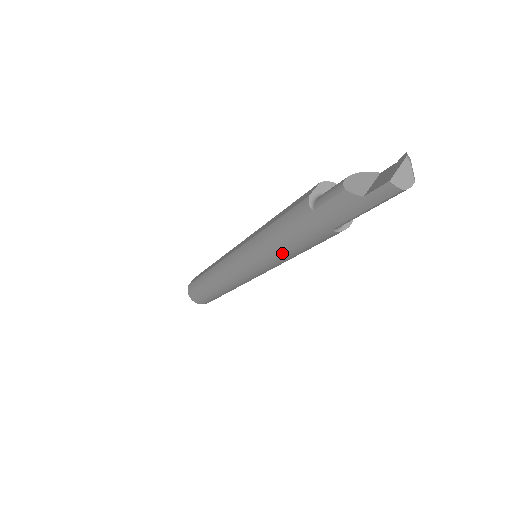
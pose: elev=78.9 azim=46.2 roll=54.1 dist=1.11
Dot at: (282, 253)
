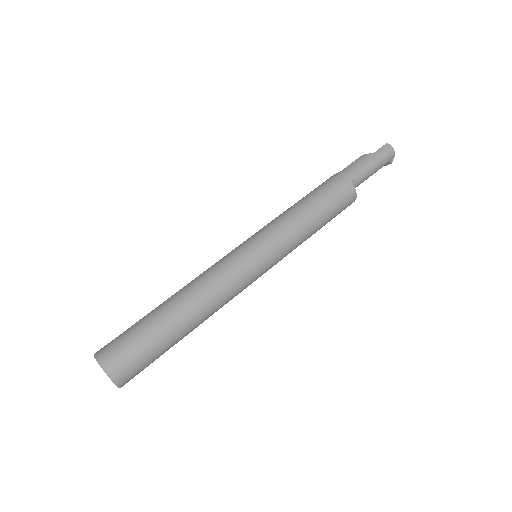
Dot at: (305, 210)
